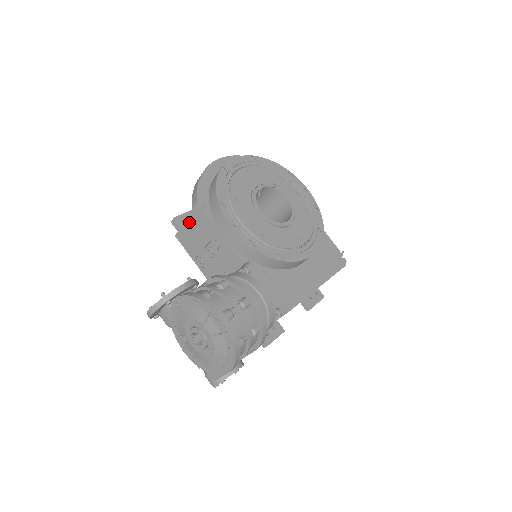
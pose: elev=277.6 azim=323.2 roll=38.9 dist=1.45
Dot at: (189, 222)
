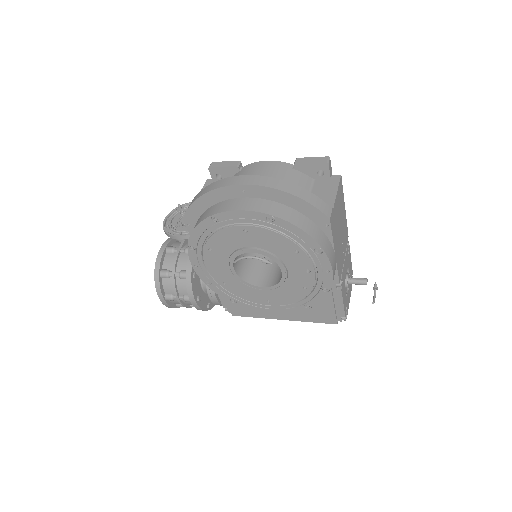
Dot at: occluded
